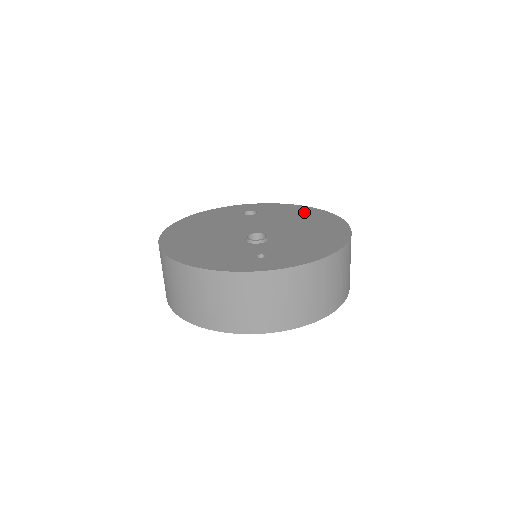
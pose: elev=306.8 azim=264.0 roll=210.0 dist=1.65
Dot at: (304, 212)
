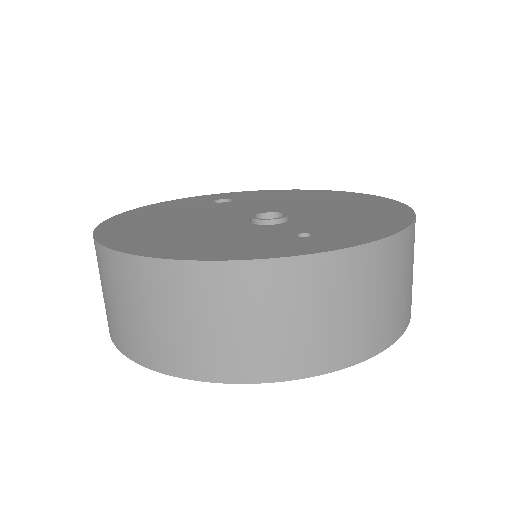
Dot at: (301, 193)
